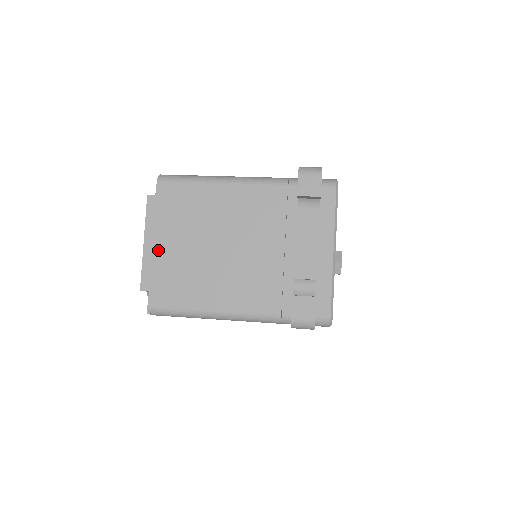
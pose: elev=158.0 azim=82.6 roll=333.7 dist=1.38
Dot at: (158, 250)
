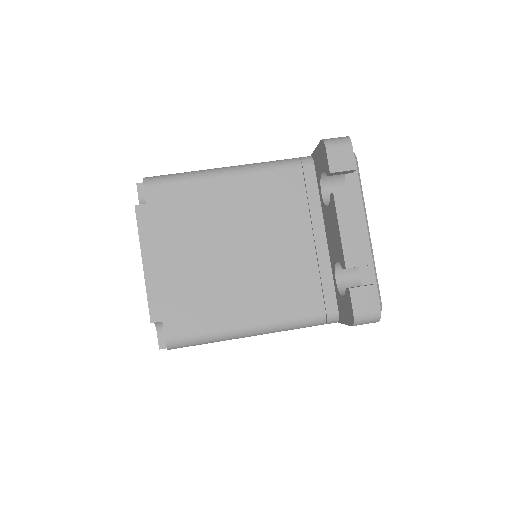
Dot at: (163, 269)
